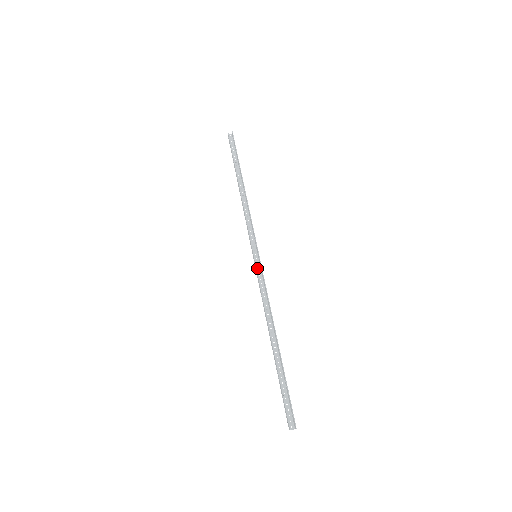
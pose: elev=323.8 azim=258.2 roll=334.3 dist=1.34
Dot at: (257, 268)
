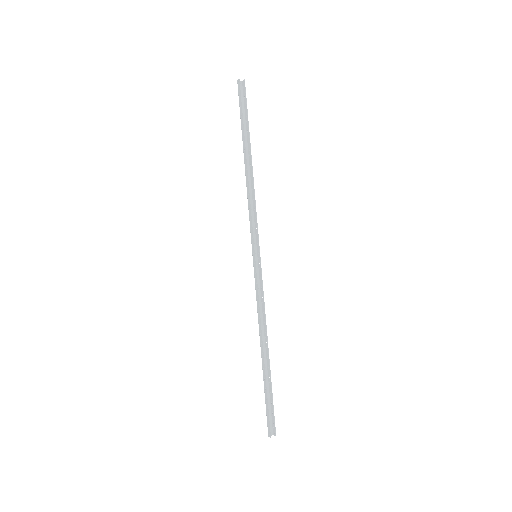
Dot at: (255, 270)
